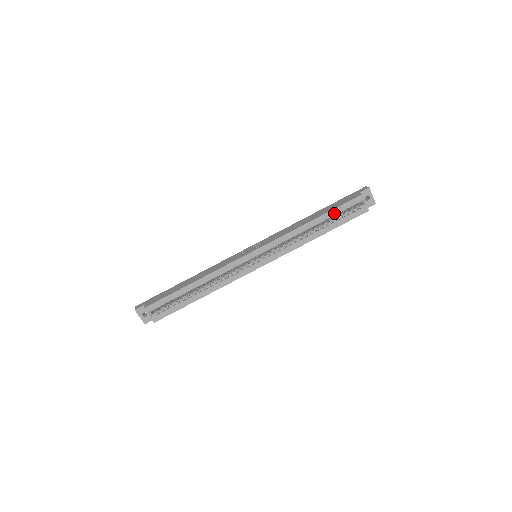
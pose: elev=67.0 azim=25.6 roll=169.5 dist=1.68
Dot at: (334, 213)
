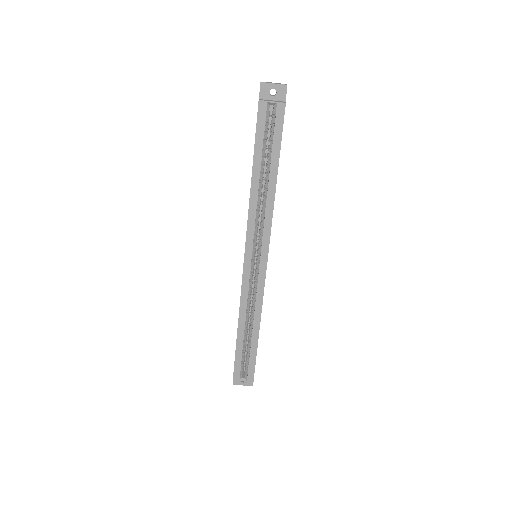
Dot at: (259, 149)
